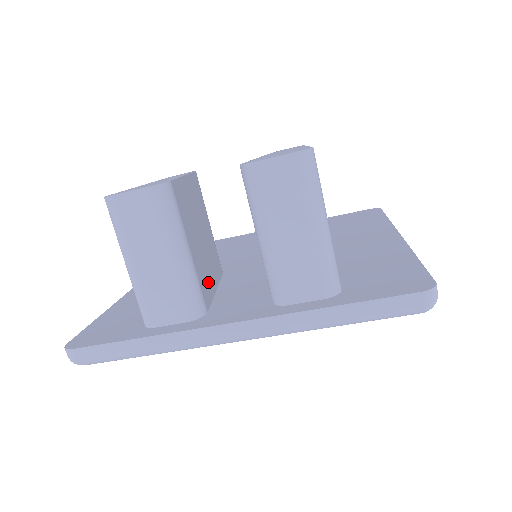
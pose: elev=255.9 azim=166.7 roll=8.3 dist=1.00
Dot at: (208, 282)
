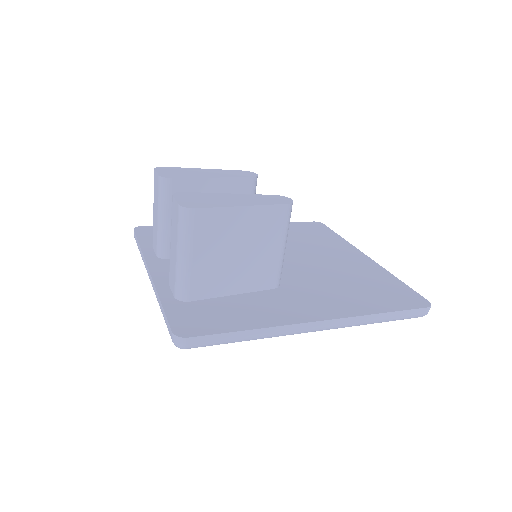
Dot at: occluded
